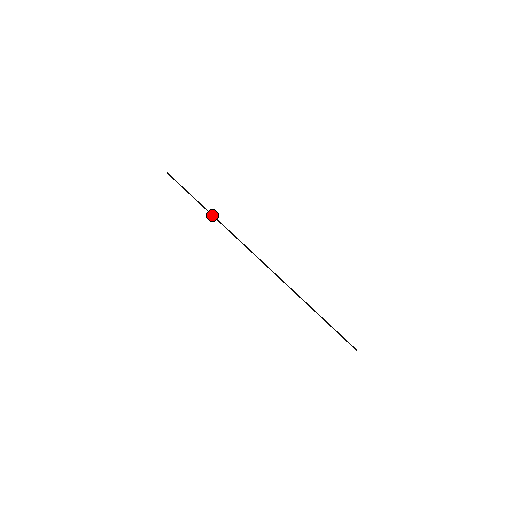
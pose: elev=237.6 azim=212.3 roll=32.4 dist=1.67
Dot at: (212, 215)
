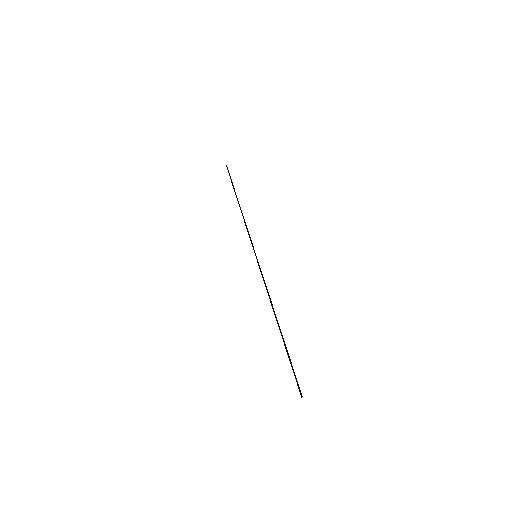
Dot at: (240, 208)
